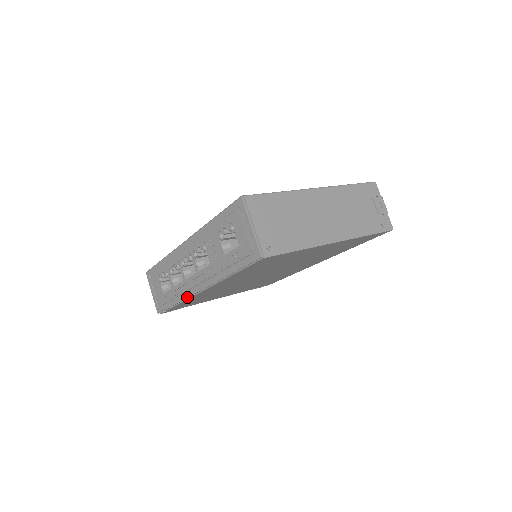
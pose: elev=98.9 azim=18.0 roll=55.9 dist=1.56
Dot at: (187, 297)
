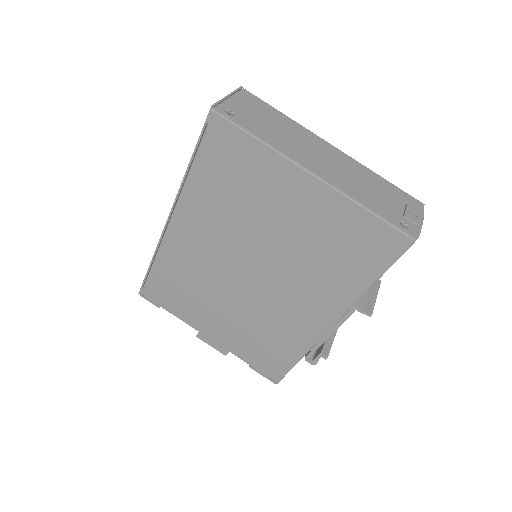
Dot at: (160, 238)
